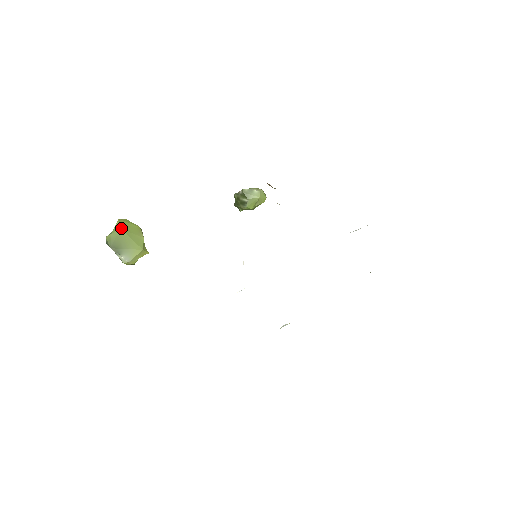
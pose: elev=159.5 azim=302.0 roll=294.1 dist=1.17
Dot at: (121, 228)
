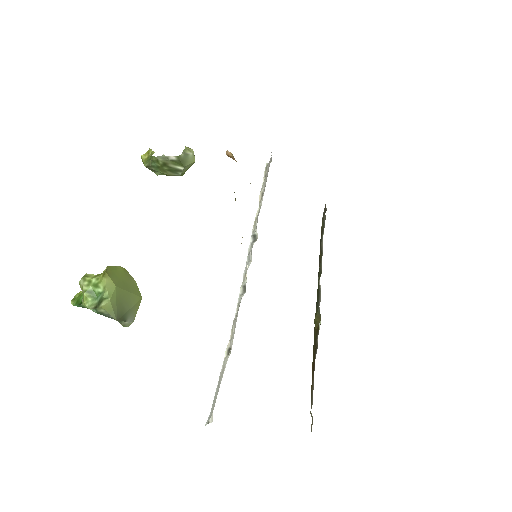
Dot at: (116, 285)
